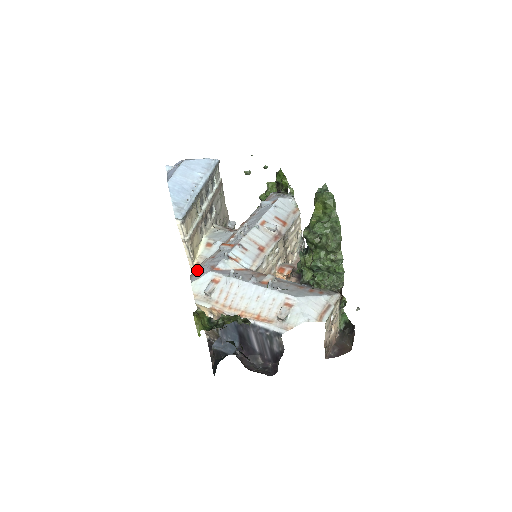
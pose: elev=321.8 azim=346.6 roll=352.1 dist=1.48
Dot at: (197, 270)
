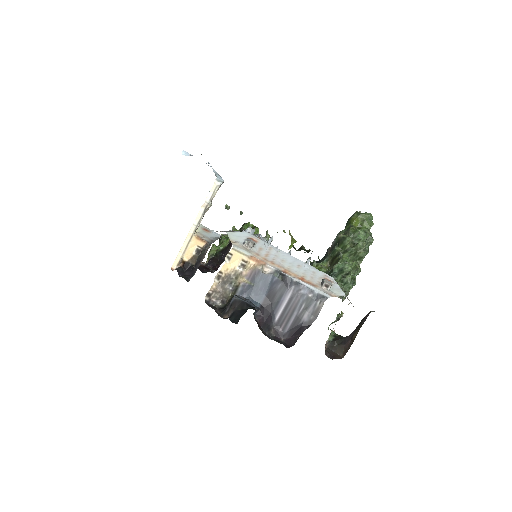
Dot at: (220, 231)
